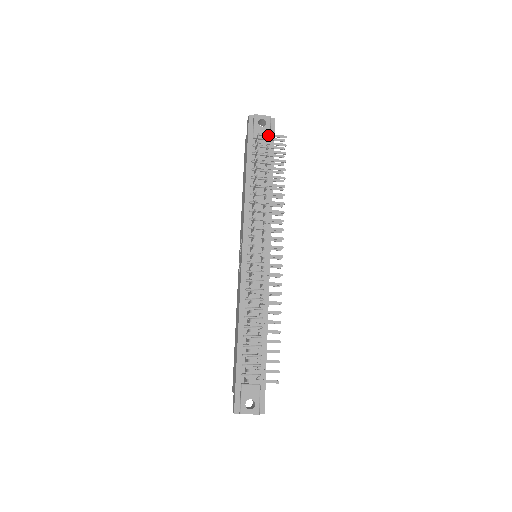
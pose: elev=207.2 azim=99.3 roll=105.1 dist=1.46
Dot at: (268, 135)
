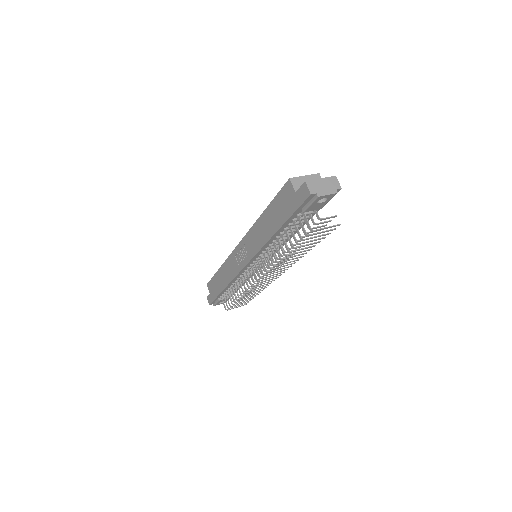
Dot at: occluded
